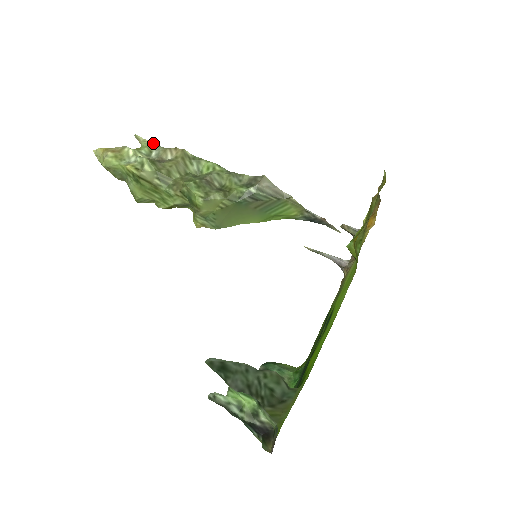
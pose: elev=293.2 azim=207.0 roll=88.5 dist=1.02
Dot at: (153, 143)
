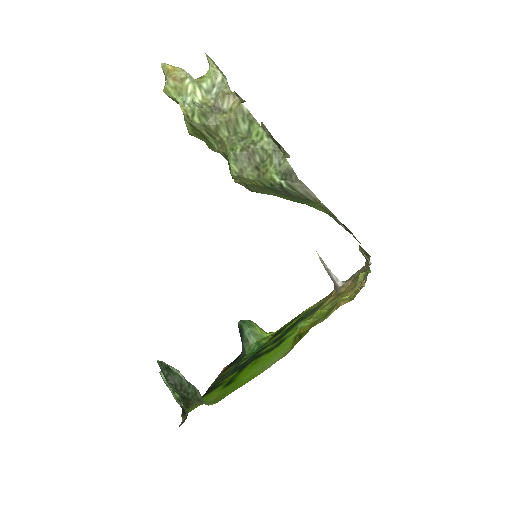
Dot at: (219, 73)
